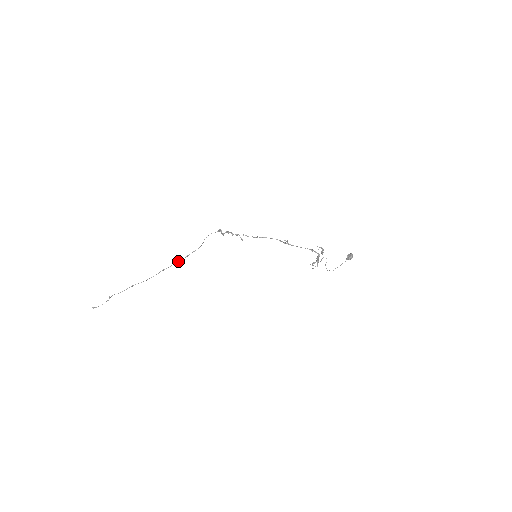
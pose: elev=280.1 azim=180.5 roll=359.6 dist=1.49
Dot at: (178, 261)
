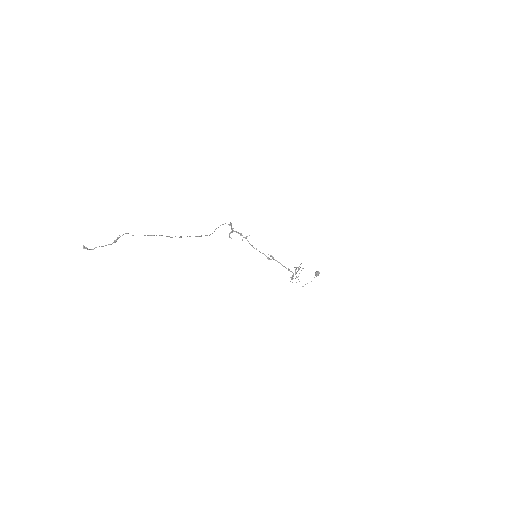
Dot at: occluded
